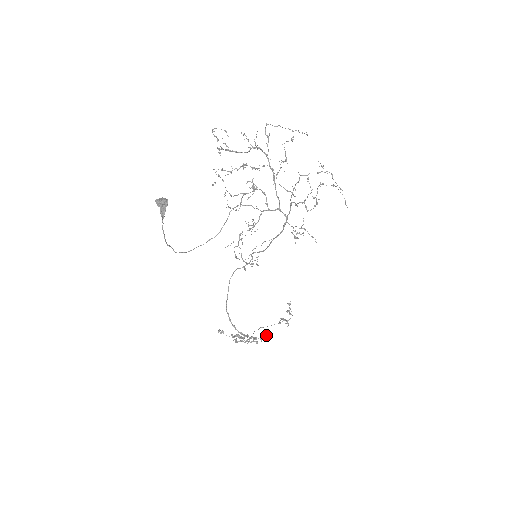
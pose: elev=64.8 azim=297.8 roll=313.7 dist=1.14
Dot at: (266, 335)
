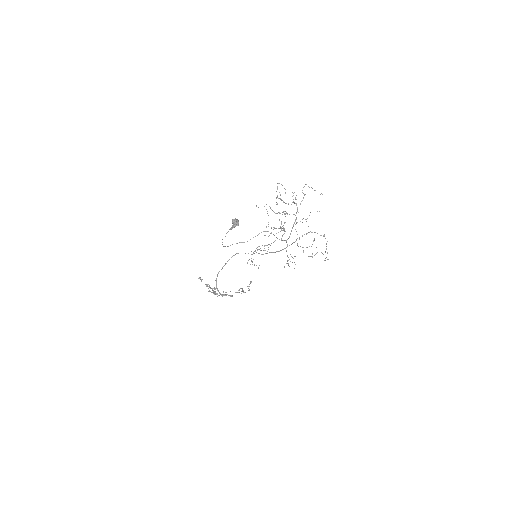
Dot at: (228, 295)
